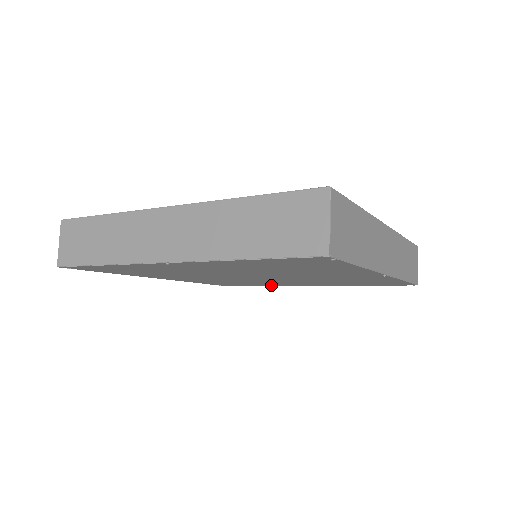
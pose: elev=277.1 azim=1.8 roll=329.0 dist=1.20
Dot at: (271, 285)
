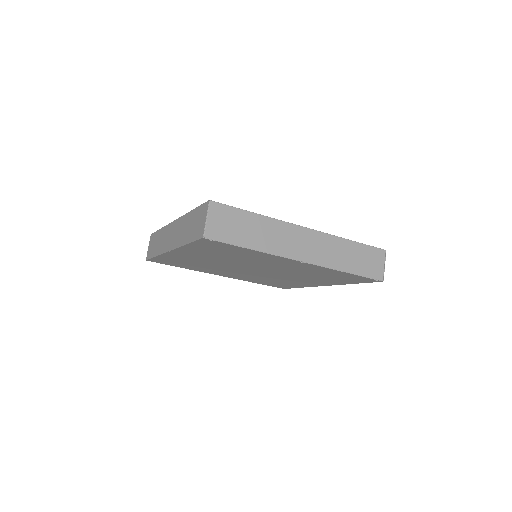
Dot at: (304, 286)
